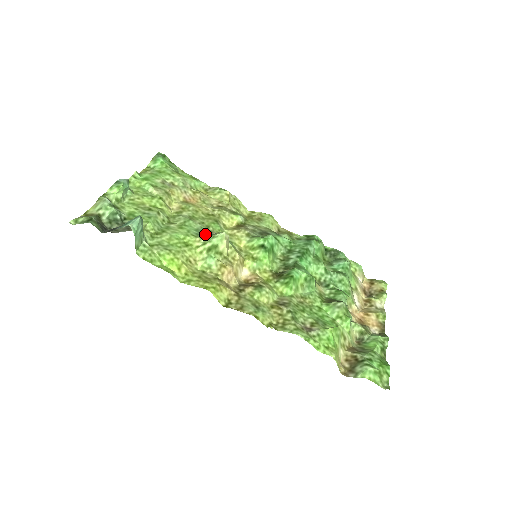
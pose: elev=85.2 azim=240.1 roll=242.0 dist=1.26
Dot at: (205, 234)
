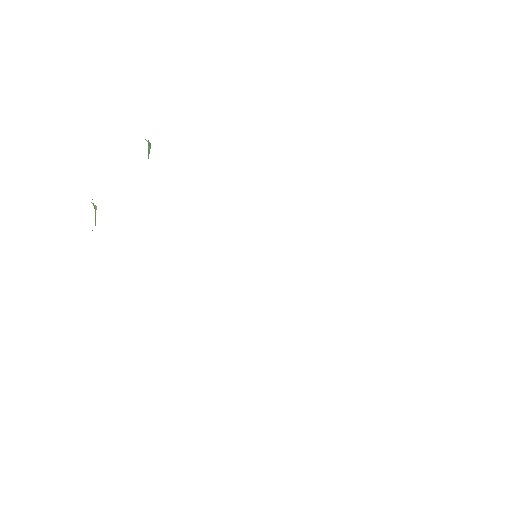
Dot at: occluded
